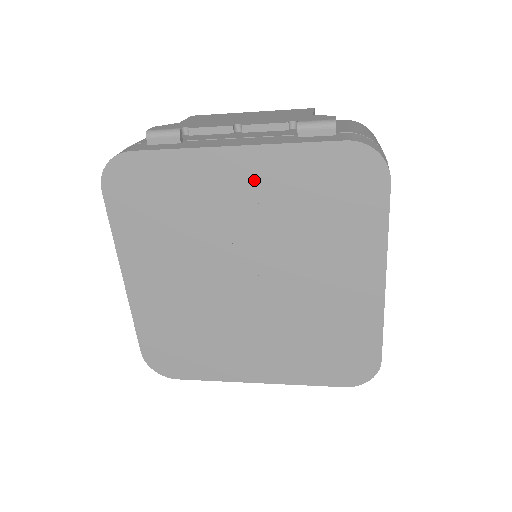
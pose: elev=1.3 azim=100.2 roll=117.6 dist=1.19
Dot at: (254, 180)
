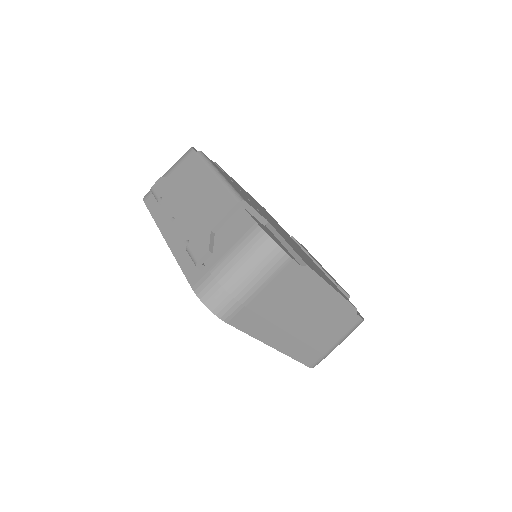
Dot at: occluded
